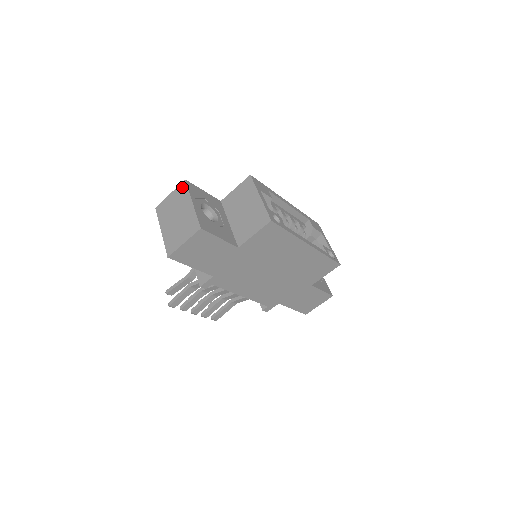
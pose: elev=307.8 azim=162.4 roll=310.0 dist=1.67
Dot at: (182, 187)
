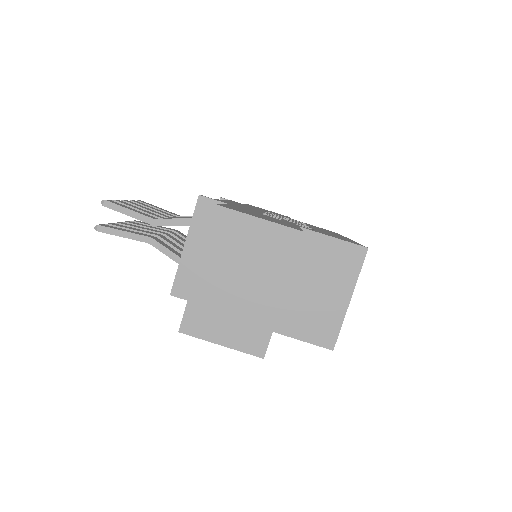
Dot at: (290, 240)
